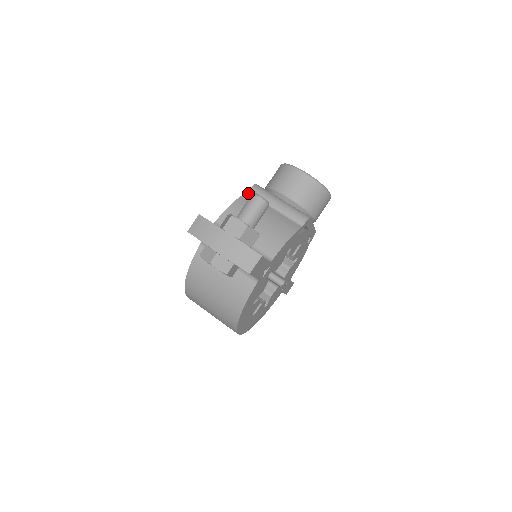
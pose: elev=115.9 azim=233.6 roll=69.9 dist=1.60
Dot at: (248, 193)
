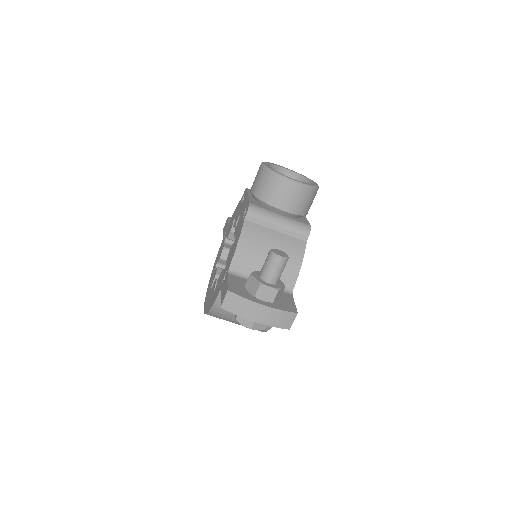
Dot at: (246, 219)
